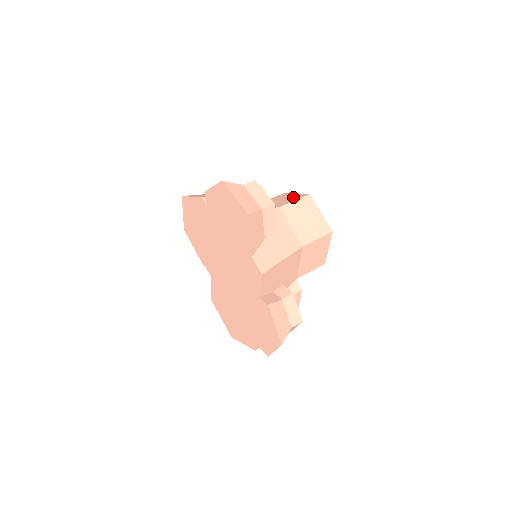
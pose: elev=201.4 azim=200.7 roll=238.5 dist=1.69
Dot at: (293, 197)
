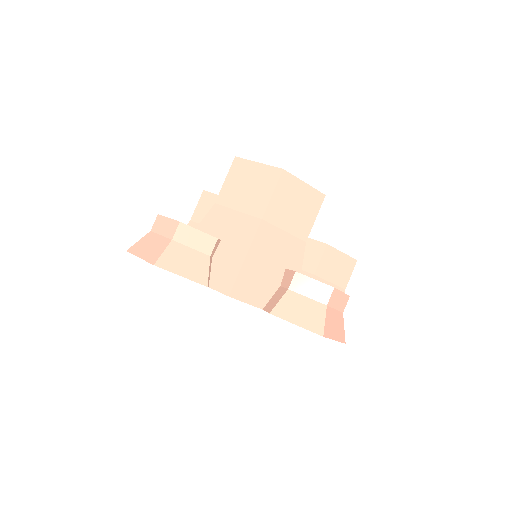
Dot at: occluded
